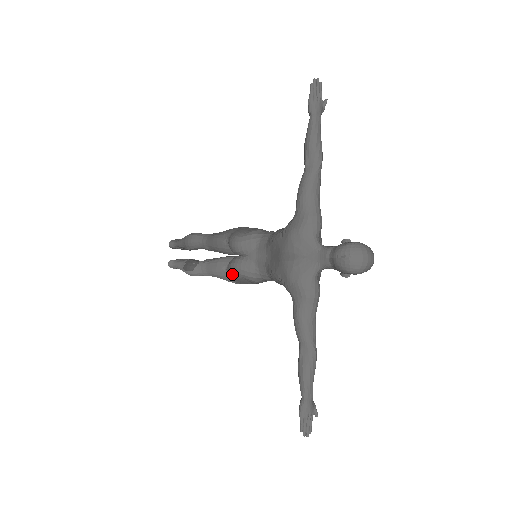
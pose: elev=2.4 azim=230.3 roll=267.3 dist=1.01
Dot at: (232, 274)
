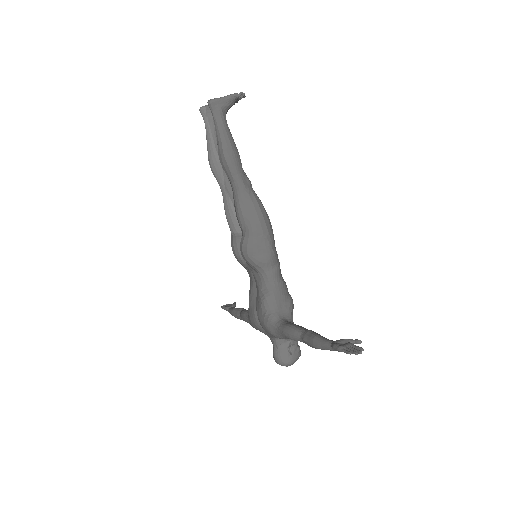
Dot at: (232, 247)
